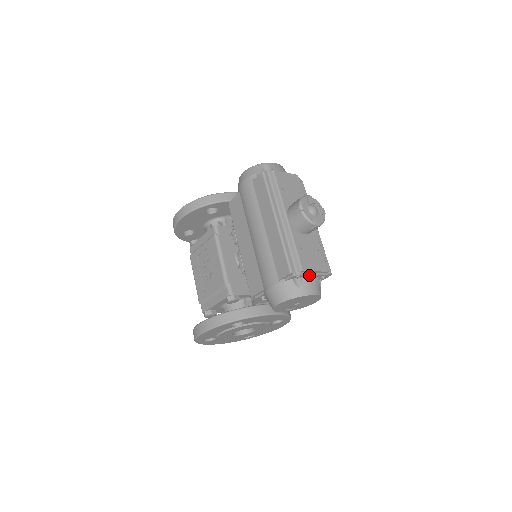
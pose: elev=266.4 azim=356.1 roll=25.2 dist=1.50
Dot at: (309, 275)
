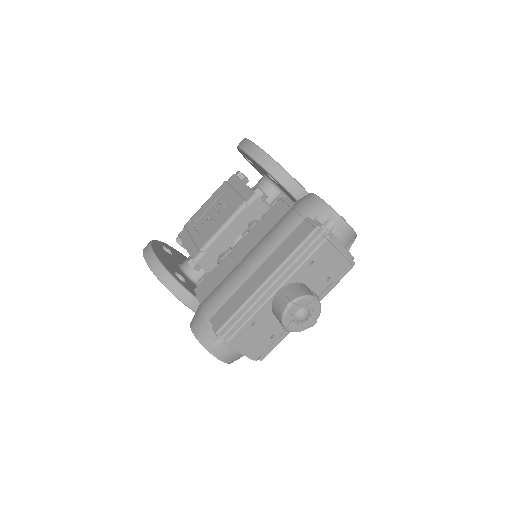
Dot at: (233, 347)
